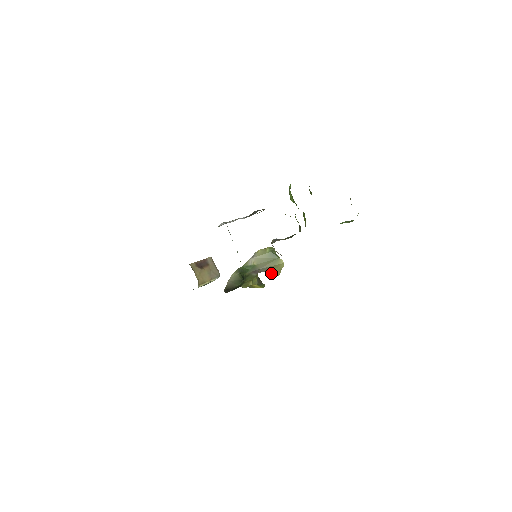
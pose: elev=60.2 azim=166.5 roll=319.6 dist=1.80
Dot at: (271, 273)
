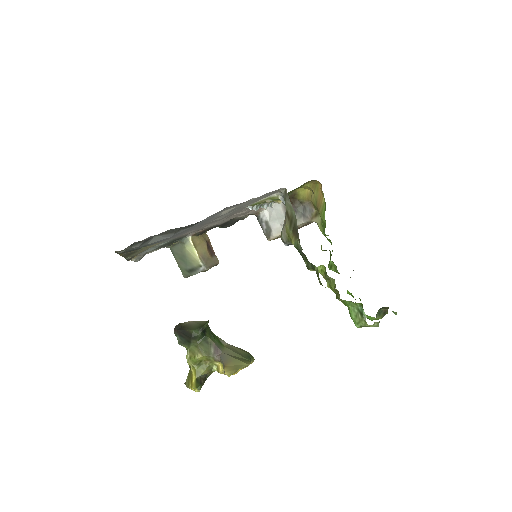
Dot at: (225, 367)
